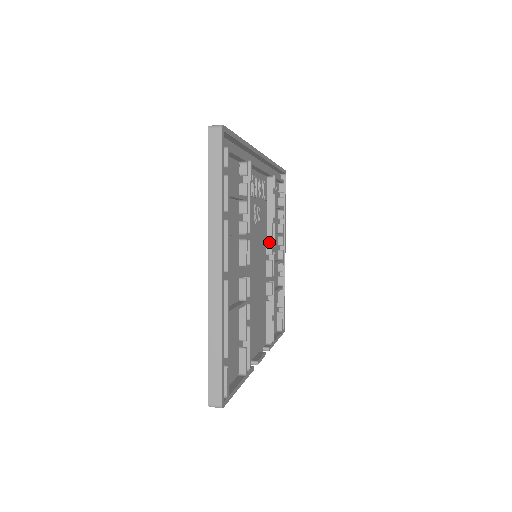
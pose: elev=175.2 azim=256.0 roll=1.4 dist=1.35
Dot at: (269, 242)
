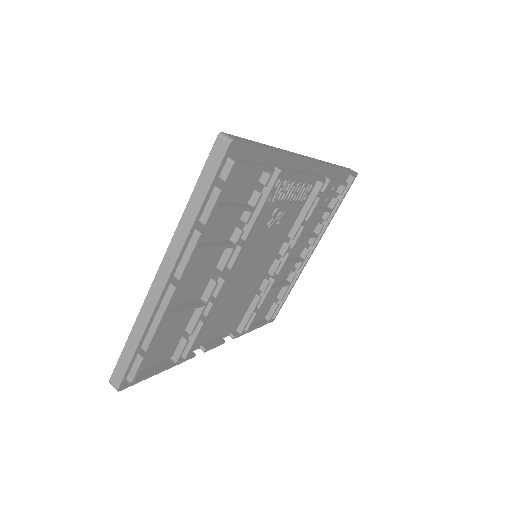
Dot at: (287, 243)
